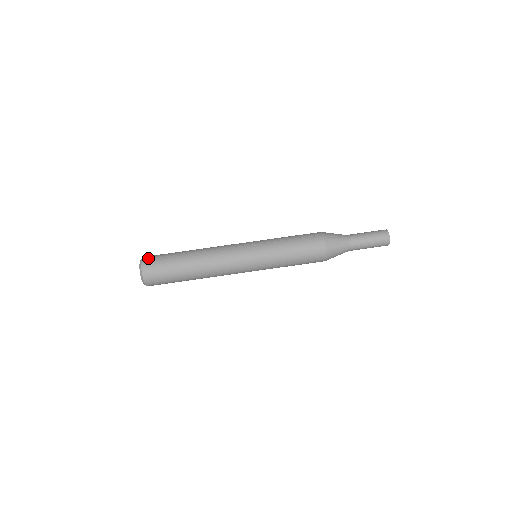
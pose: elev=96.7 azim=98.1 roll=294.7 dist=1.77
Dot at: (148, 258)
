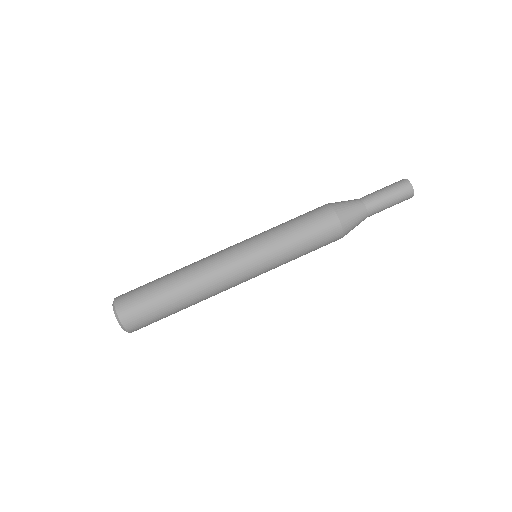
Dot at: (124, 309)
